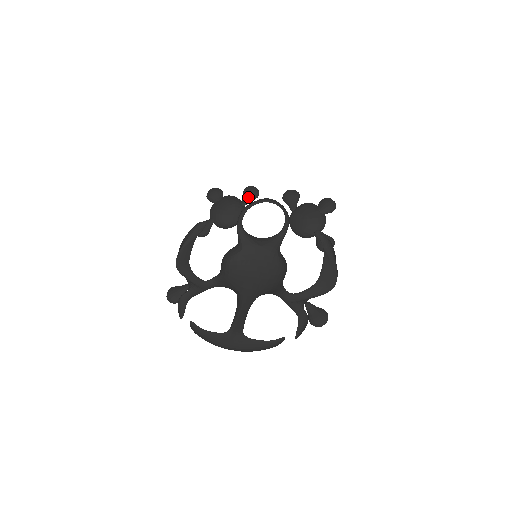
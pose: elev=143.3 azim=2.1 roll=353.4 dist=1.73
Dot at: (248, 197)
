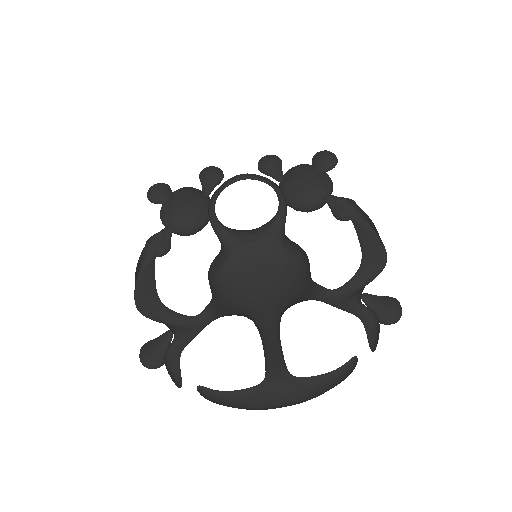
Dot at: (210, 182)
